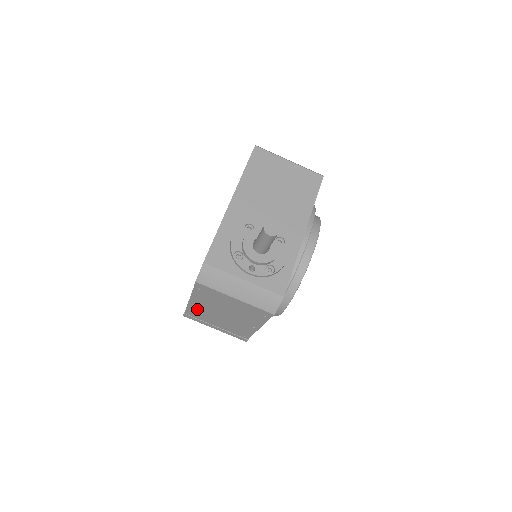
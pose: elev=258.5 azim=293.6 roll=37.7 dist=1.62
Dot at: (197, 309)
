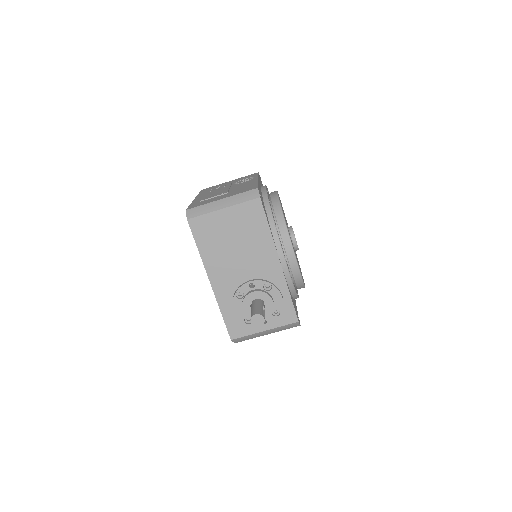
Dot at: occluded
